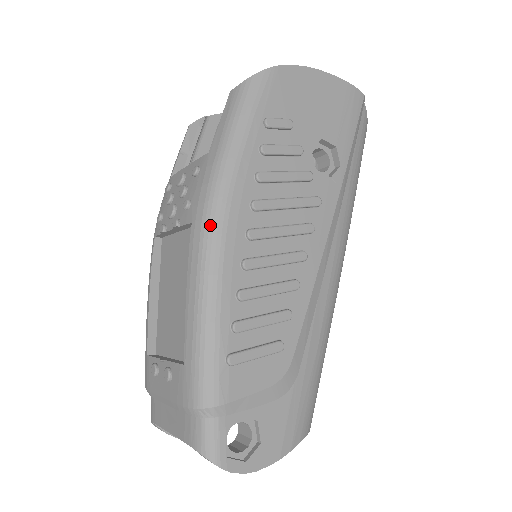
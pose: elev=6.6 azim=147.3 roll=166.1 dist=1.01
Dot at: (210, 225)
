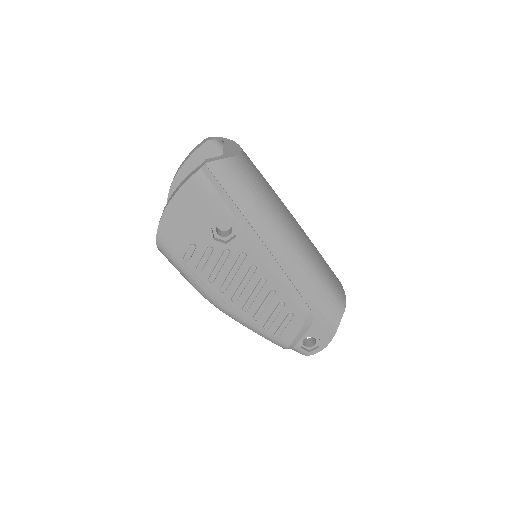
Dot at: occluded
